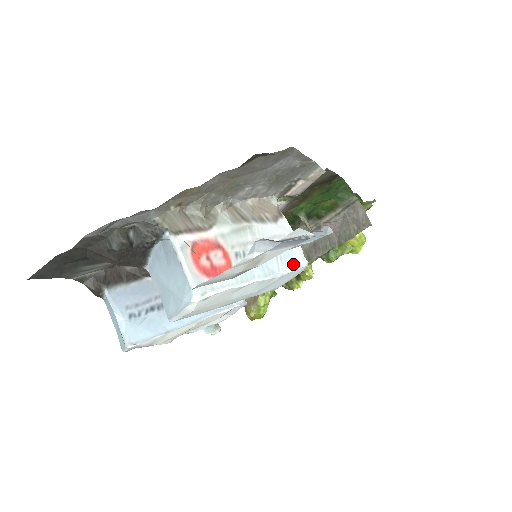
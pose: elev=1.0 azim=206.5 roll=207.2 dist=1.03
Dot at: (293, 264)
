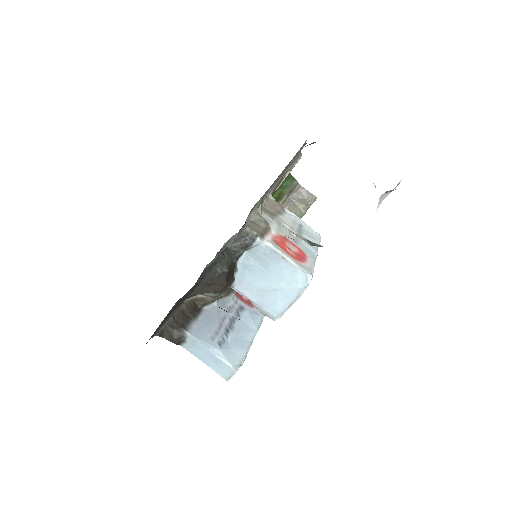
Dot at: (317, 238)
